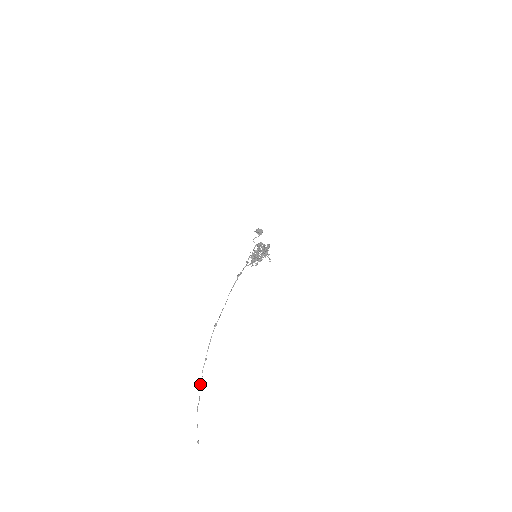
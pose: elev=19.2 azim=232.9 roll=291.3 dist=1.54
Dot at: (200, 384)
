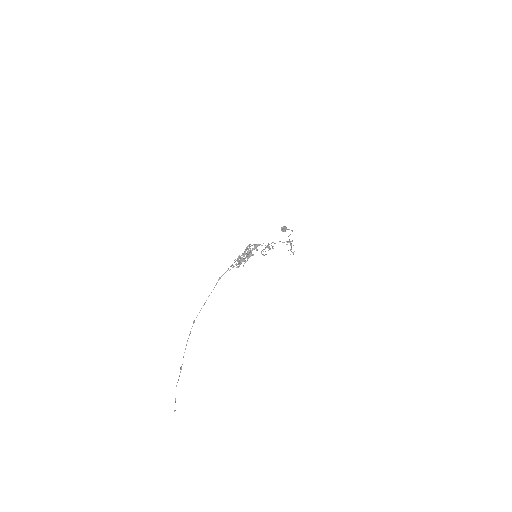
Dot at: (181, 368)
